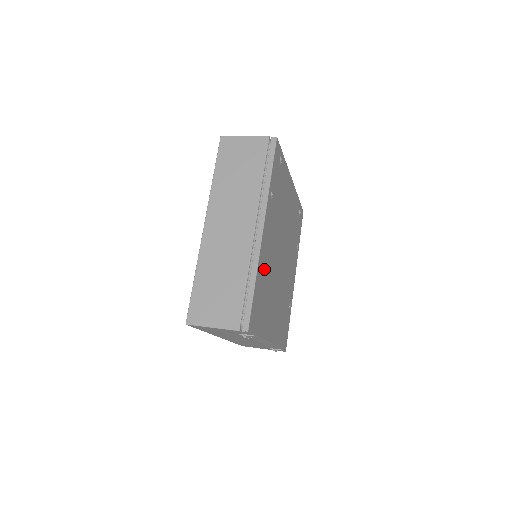
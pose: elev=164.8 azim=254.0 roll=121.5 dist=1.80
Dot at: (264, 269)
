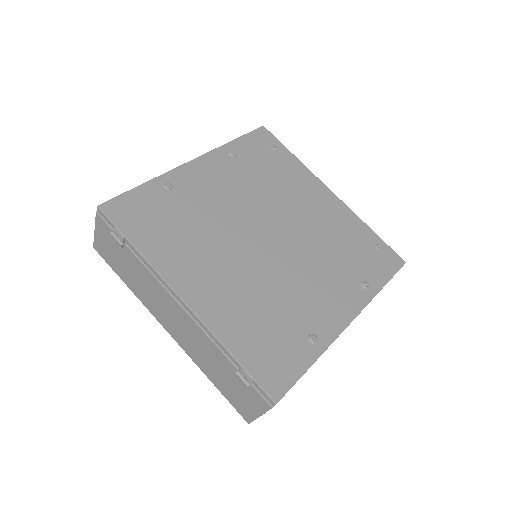
Dot at: (183, 195)
